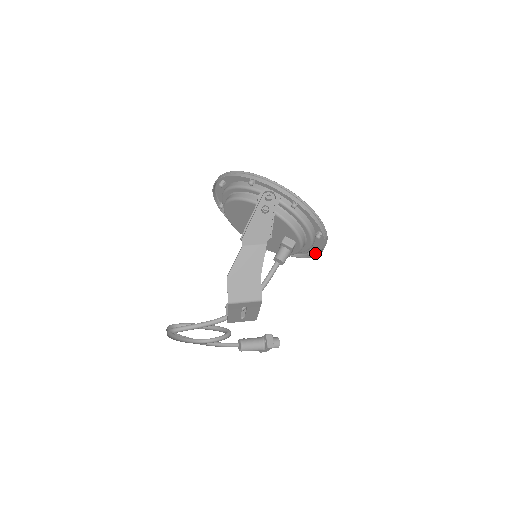
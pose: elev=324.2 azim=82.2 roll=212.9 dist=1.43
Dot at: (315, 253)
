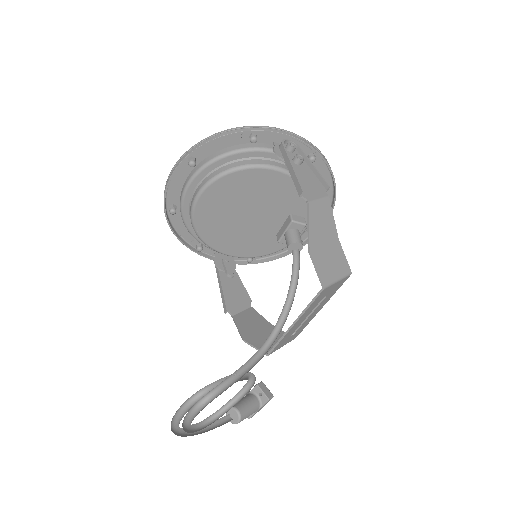
Dot at: (303, 241)
